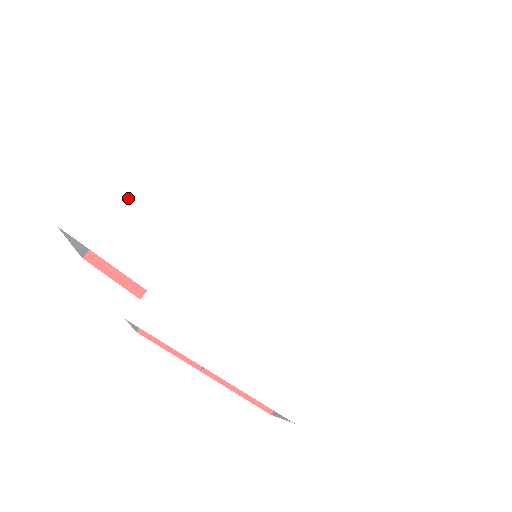
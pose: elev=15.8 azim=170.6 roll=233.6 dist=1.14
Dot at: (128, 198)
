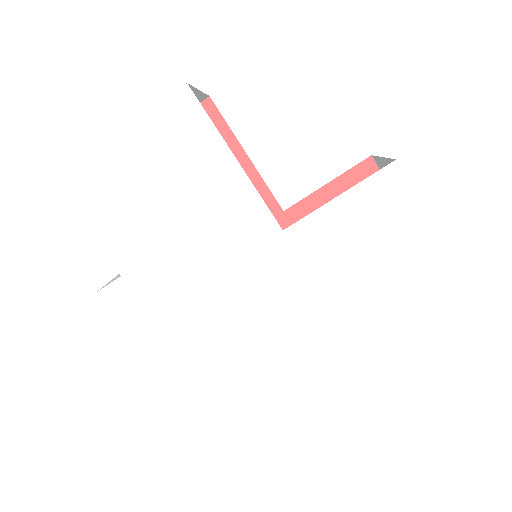
Dot at: (127, 176)
